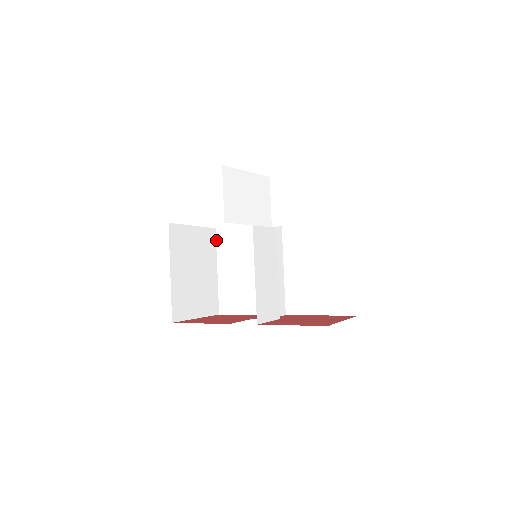
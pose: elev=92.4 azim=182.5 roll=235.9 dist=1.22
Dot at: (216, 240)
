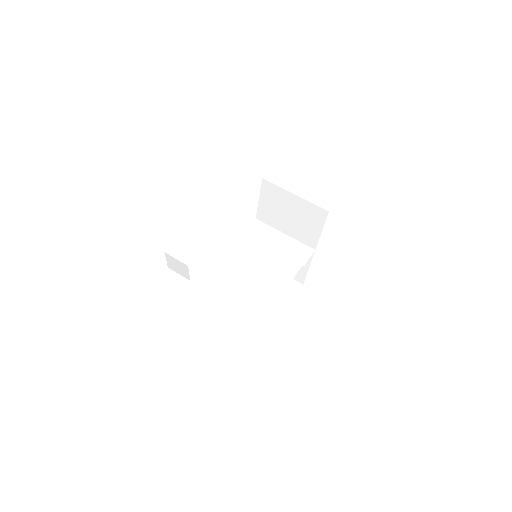
Dot at: occluded
